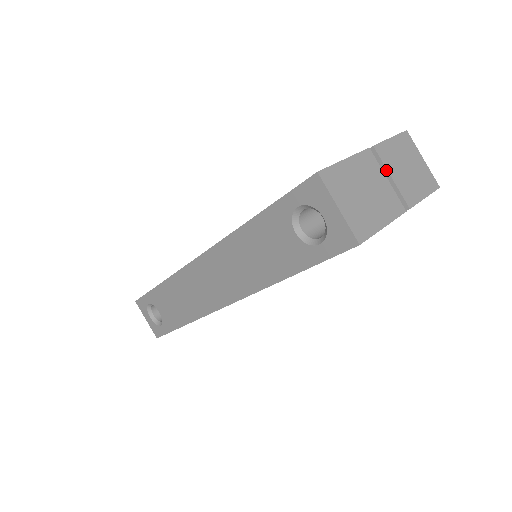
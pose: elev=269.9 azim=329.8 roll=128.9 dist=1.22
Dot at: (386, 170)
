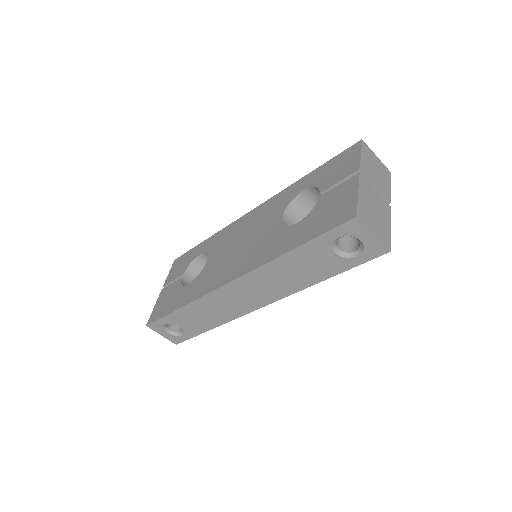
Dot at: (371, 183)
